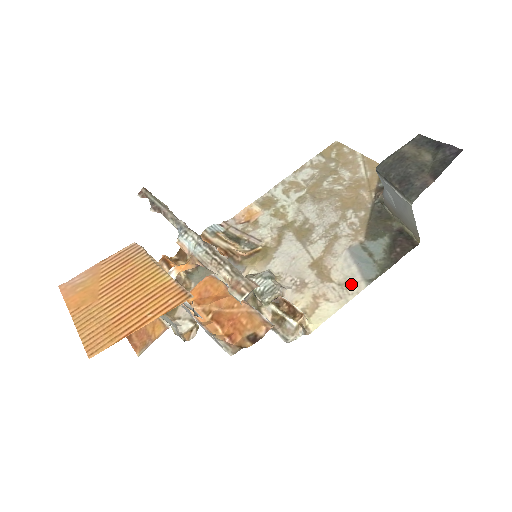
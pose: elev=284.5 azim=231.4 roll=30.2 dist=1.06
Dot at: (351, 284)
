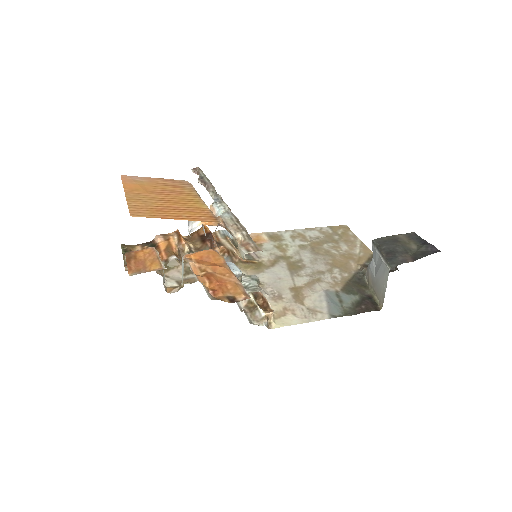
Dot at: (317, 312)
